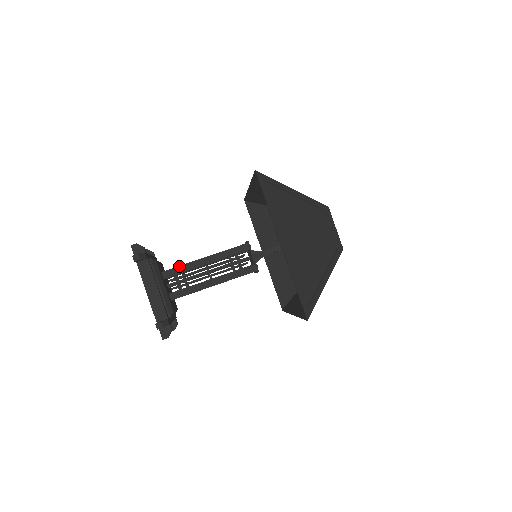
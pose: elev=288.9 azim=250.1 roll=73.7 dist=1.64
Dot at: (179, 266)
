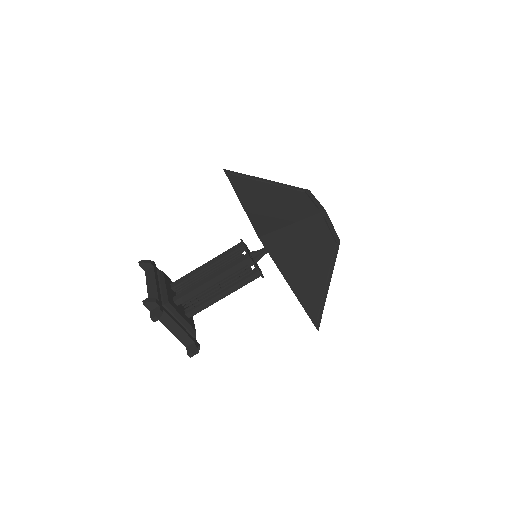
Dot at: (189, 293)
